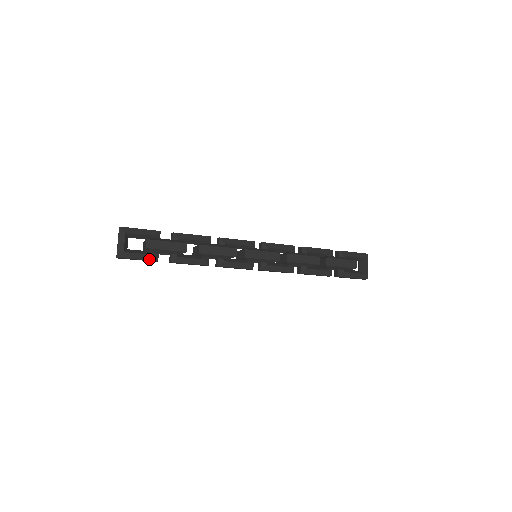
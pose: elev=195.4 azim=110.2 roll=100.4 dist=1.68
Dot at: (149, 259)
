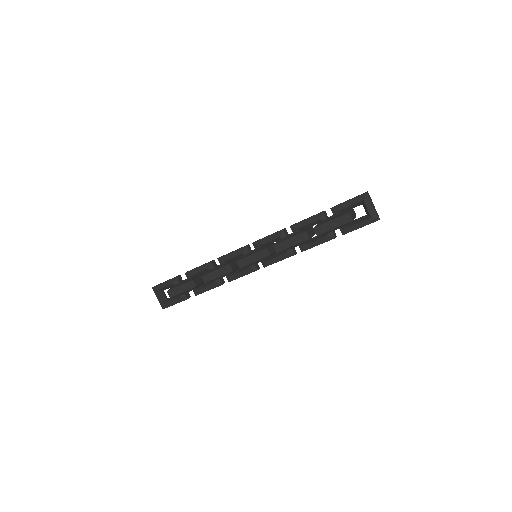
Dot at: (181, 301)
